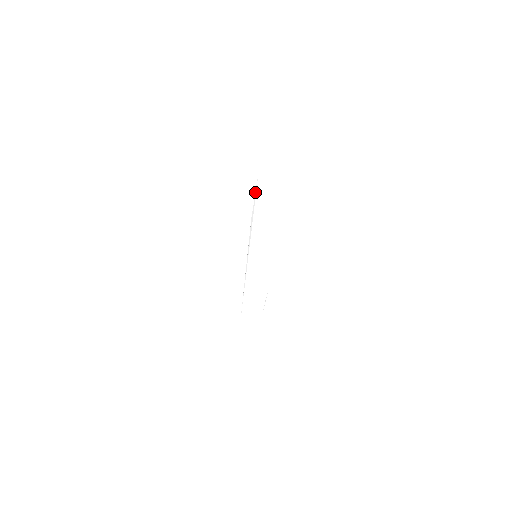
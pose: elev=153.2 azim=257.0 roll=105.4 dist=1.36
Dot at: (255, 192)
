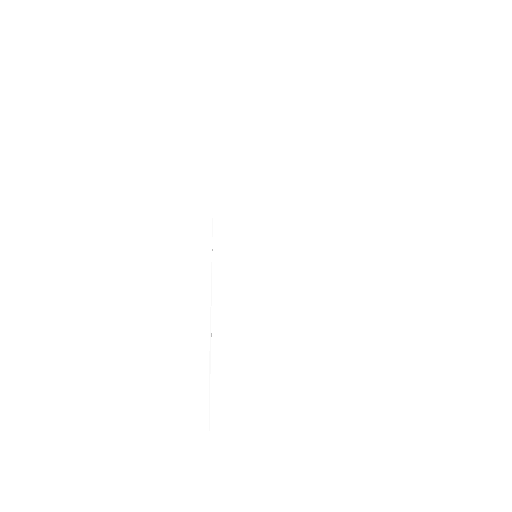
Dot at: occluded
